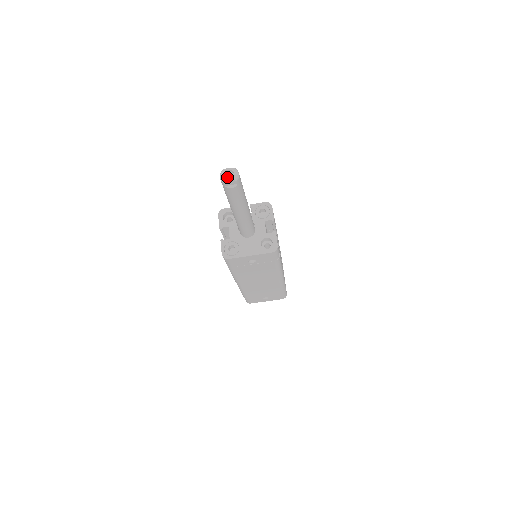
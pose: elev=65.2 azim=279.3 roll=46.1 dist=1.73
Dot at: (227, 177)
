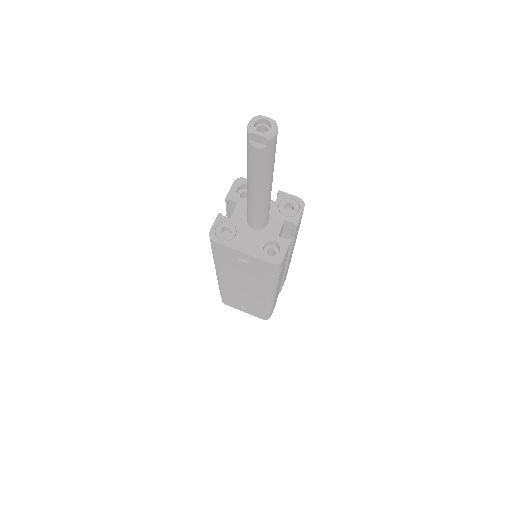
Dot at: (259, 129)
